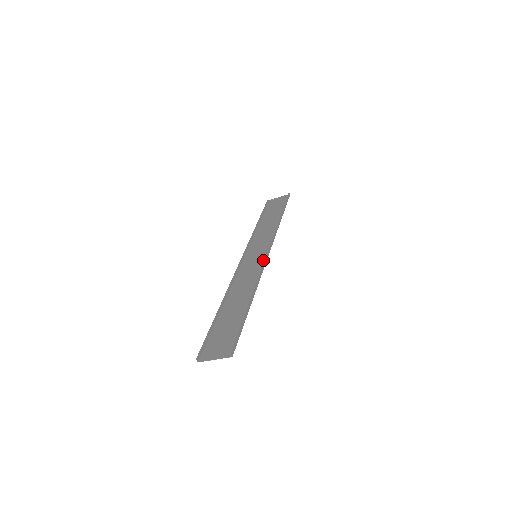
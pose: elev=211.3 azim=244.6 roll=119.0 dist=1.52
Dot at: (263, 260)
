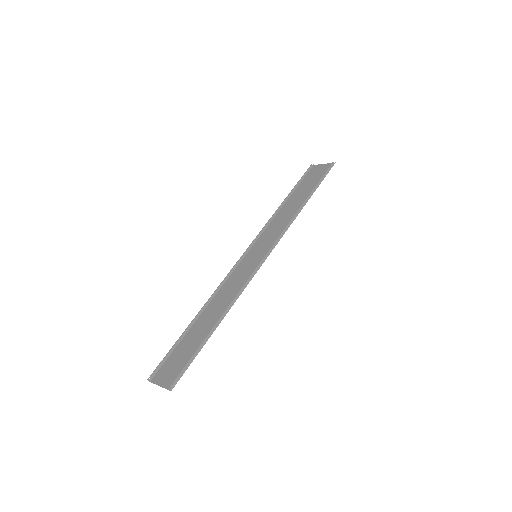
Dot at: (257, 266)
